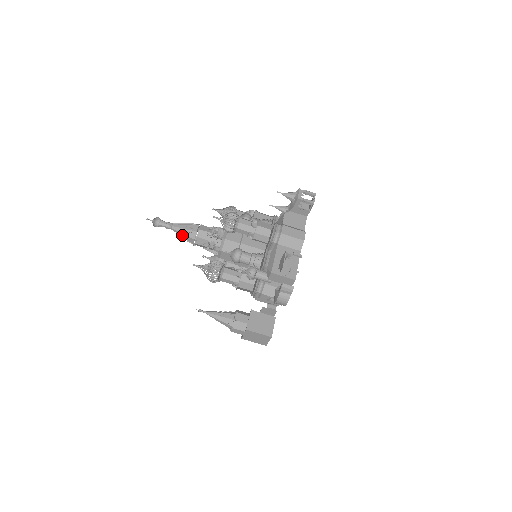
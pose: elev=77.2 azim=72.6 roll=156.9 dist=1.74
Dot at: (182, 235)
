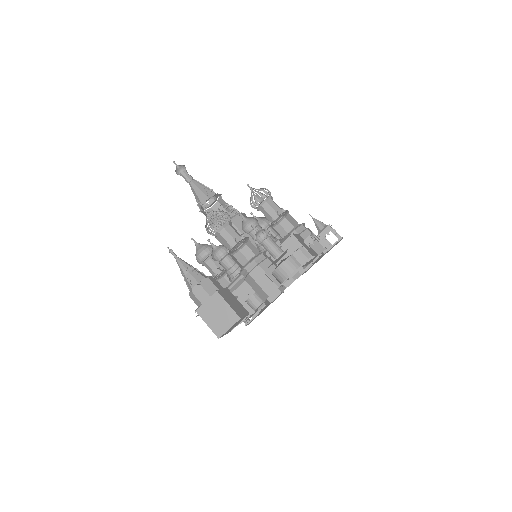
Dot at: (198, 191)
